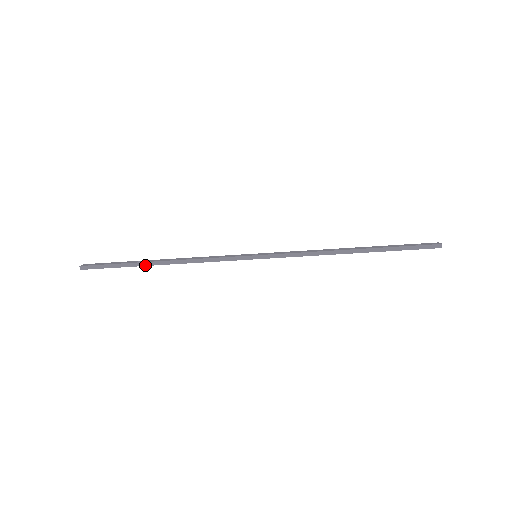
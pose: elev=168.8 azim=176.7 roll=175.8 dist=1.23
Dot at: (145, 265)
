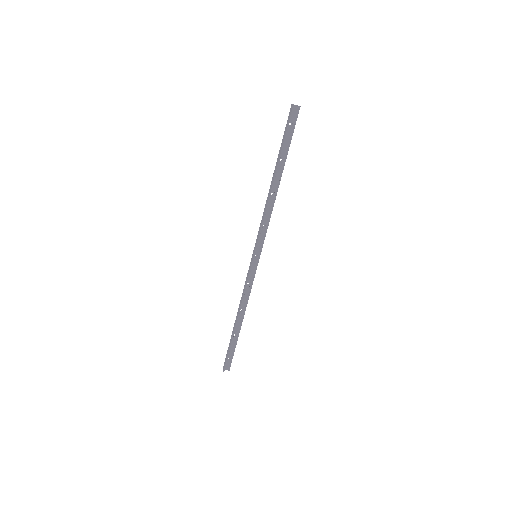
Dot at: (234, 332)
